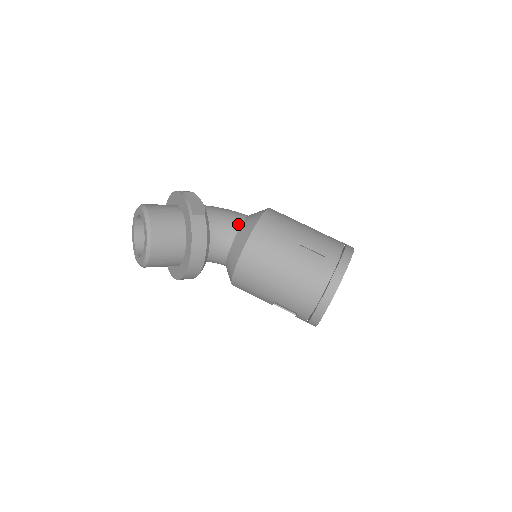
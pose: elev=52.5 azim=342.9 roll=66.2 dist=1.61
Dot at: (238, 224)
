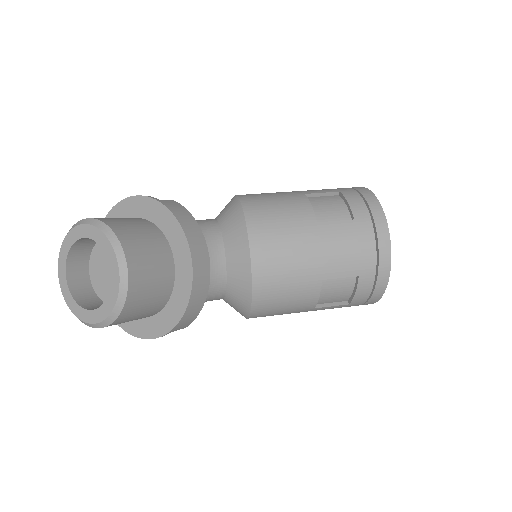
Dot at: (213, 221)
